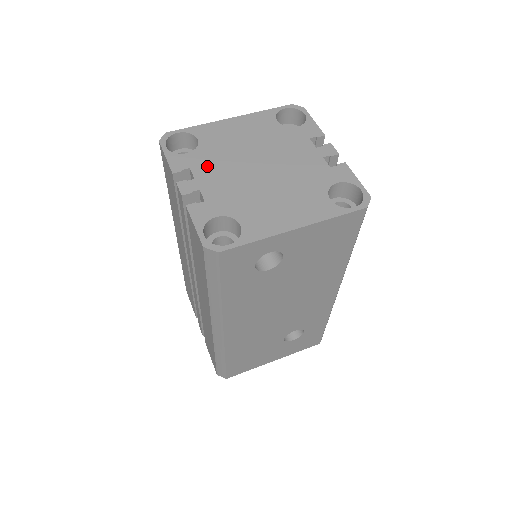
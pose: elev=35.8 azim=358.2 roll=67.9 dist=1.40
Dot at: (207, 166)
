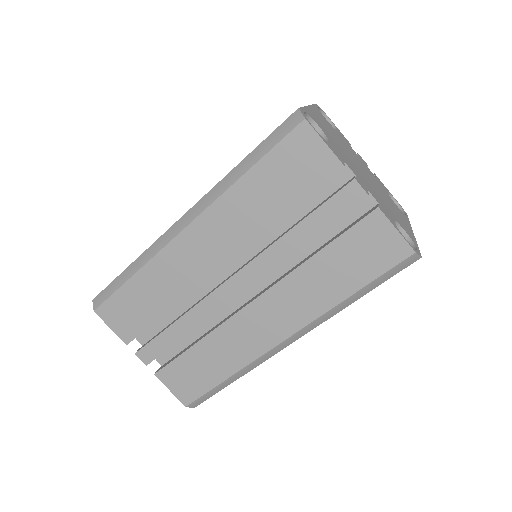
Dot at: (348, 162)
